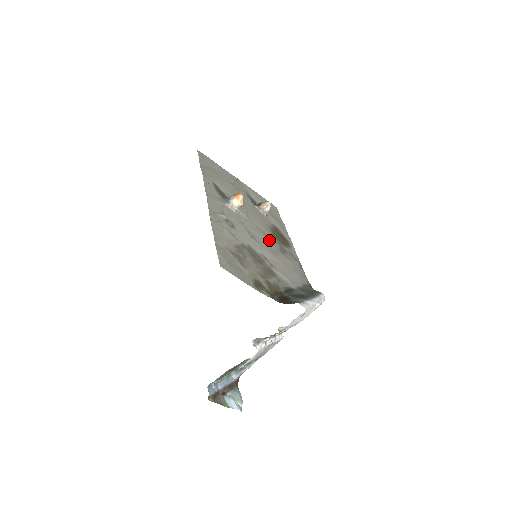
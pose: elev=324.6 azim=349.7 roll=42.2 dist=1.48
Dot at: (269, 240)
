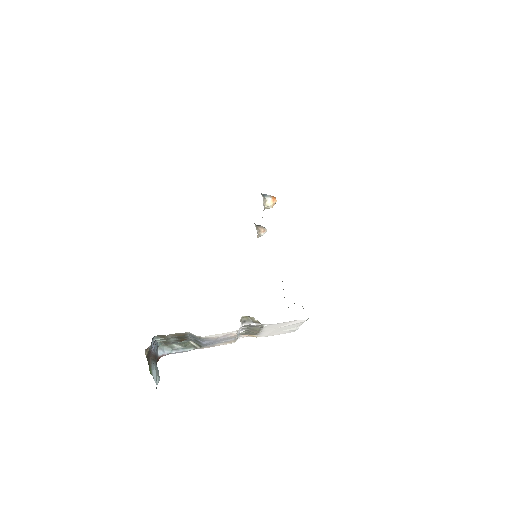
Dot at: occluded
